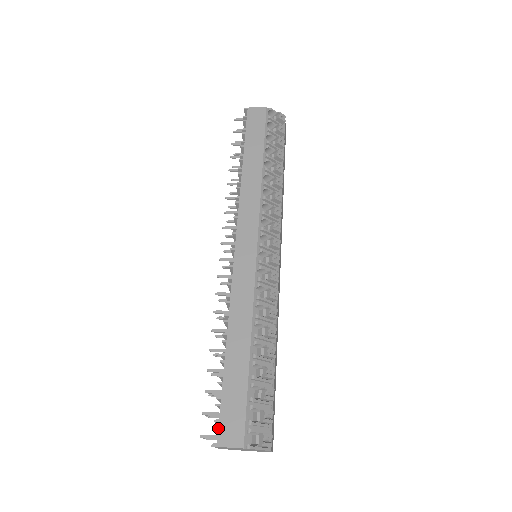
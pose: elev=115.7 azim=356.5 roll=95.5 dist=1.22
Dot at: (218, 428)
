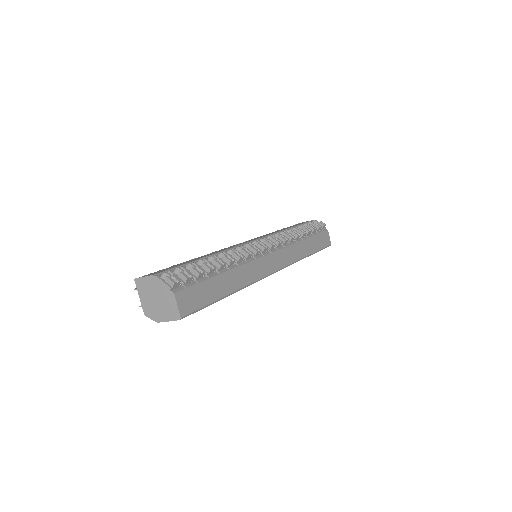
Dot at: occluded
